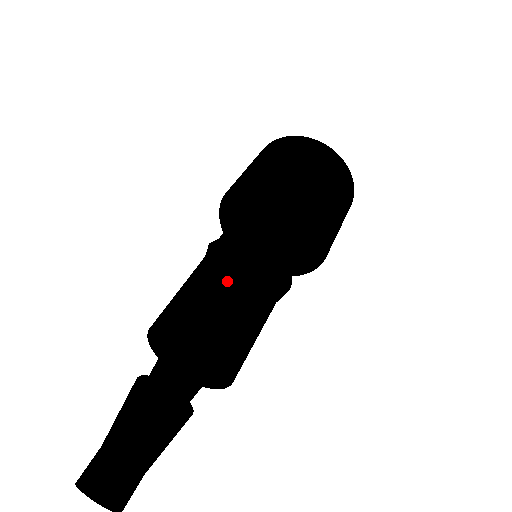
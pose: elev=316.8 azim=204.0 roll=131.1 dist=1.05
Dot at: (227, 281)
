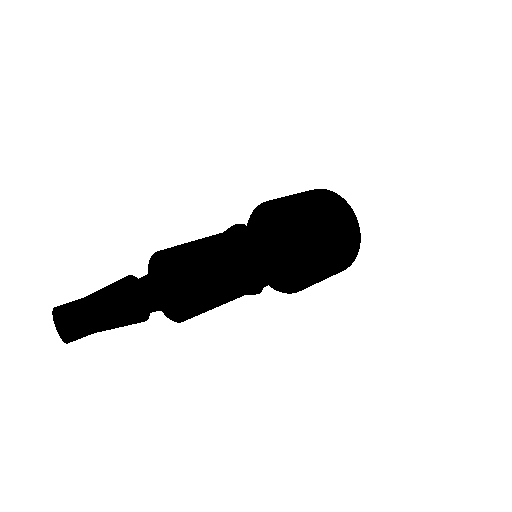
Dot at: (203, 239)
